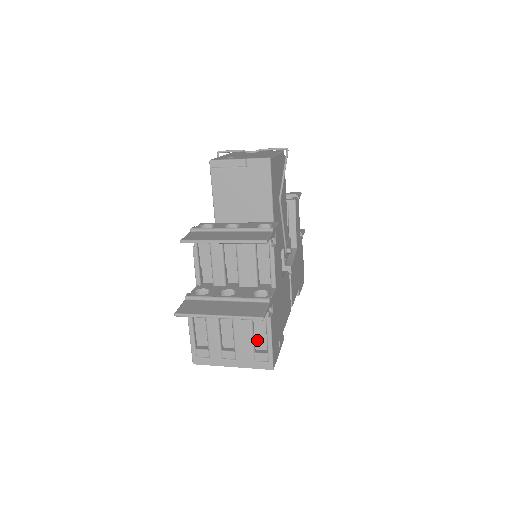
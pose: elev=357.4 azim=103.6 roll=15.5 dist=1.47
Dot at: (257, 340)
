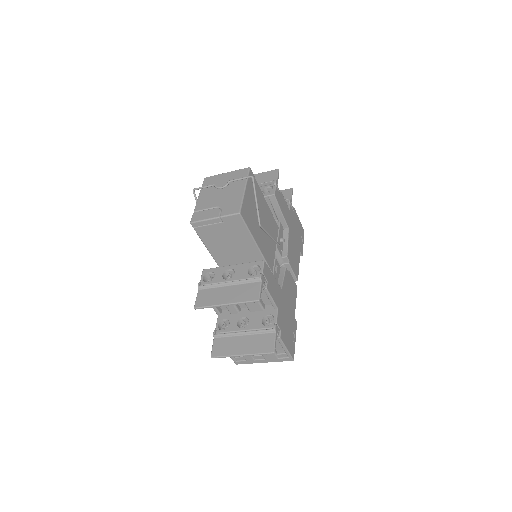
Dot at: (276, 346)
